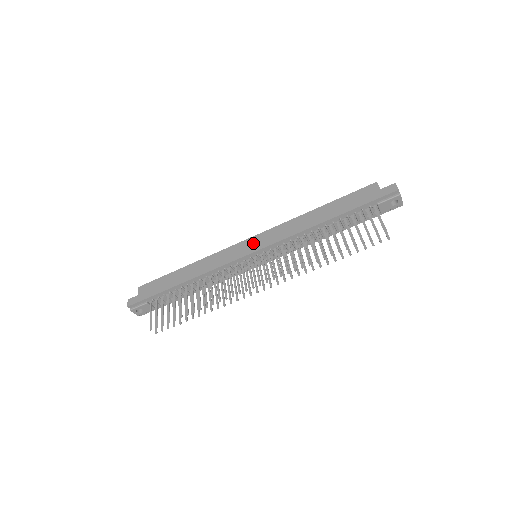
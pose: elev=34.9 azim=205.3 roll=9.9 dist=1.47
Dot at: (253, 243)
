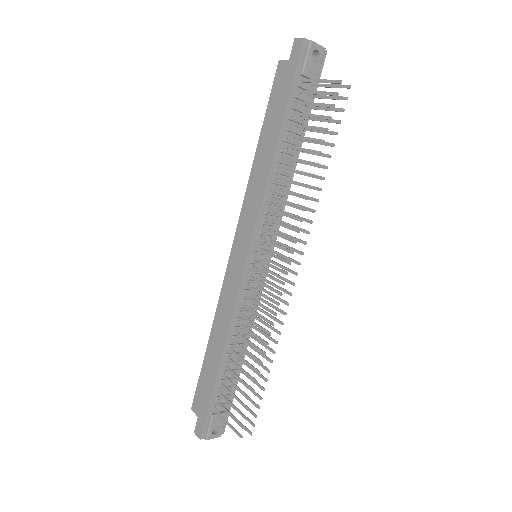
Dot at: (239, 247)
